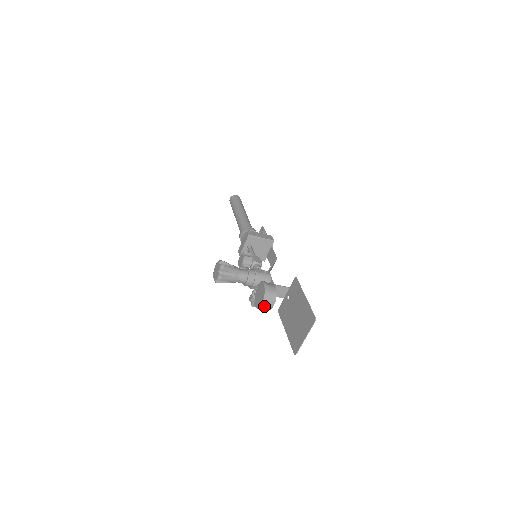
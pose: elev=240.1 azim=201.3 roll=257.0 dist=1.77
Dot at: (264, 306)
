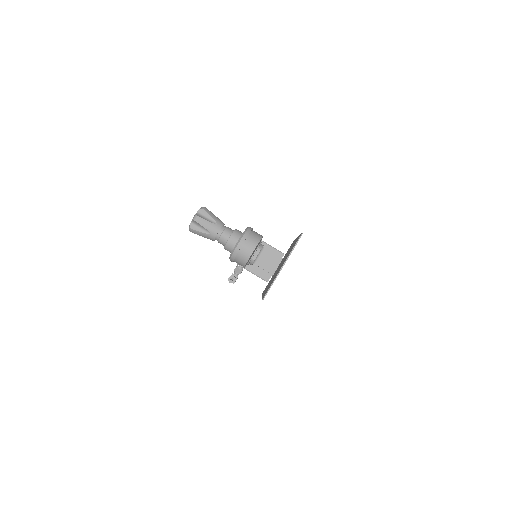
Dot at: (239, 247)
